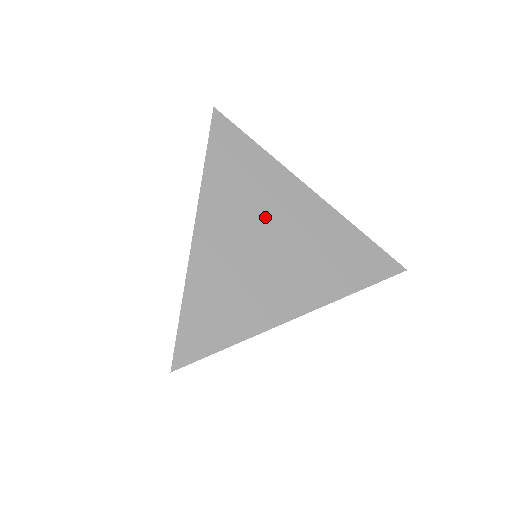
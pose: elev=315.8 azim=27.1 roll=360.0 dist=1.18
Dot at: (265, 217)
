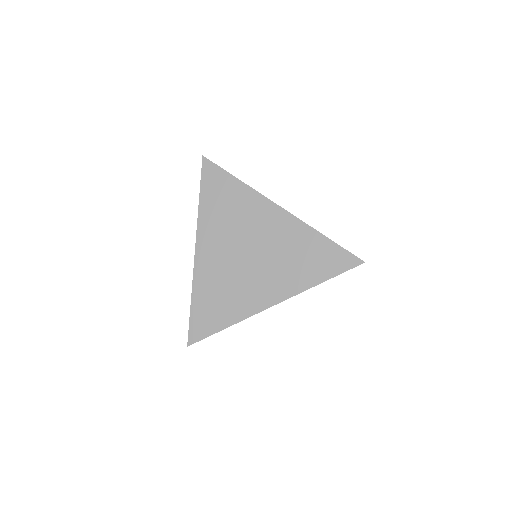
Dot at: (244, 235)
